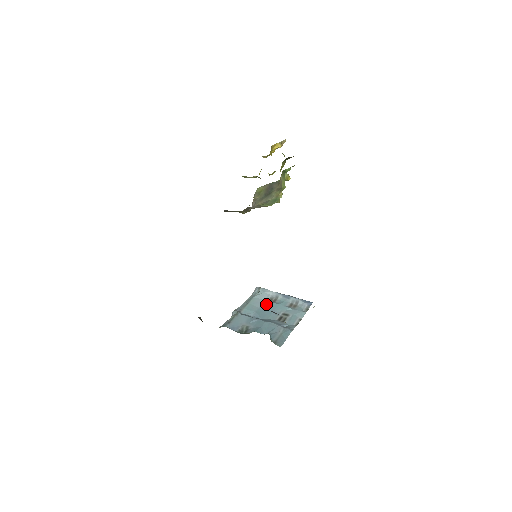
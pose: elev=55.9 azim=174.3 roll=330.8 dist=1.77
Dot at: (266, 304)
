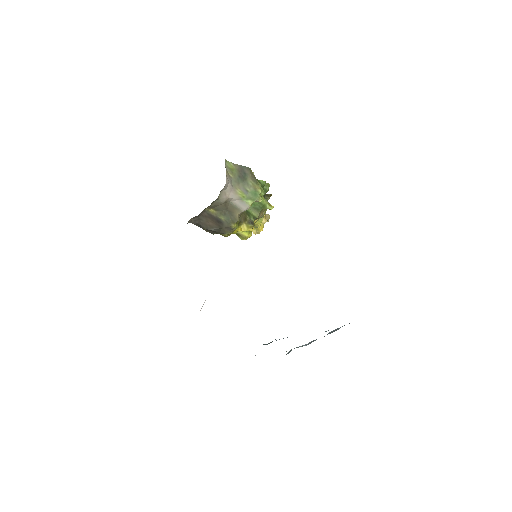
Dot at: occluded
